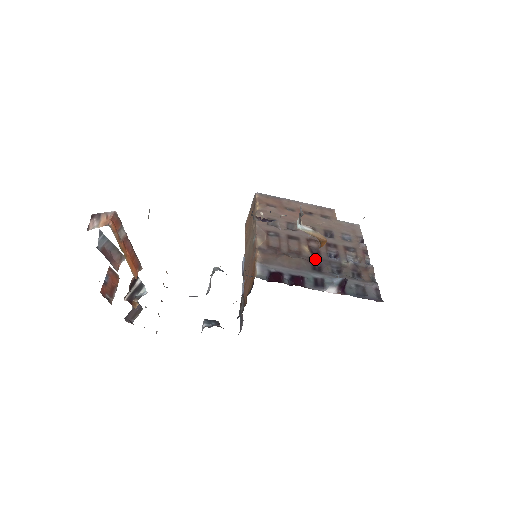
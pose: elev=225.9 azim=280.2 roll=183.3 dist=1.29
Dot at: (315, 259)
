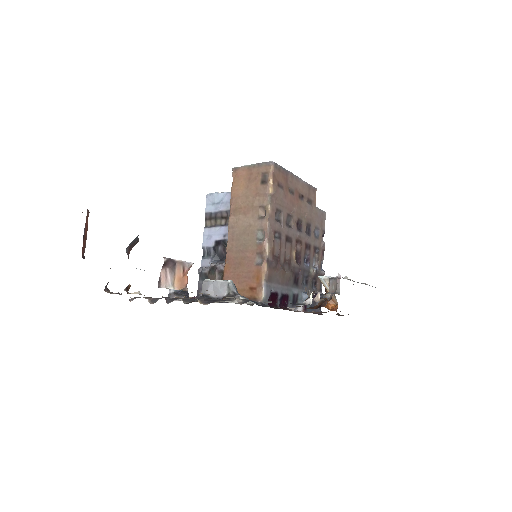
Dot at: (297, 269)
